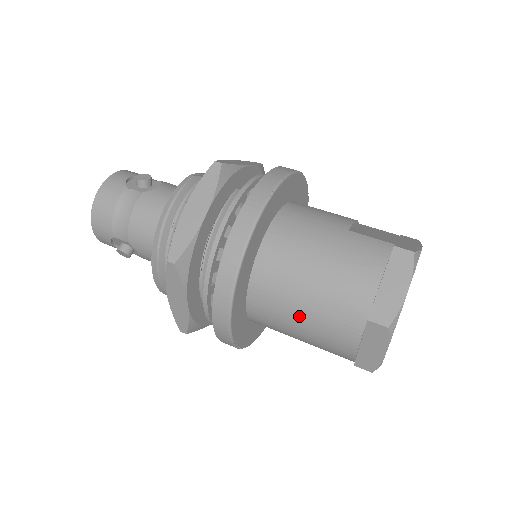
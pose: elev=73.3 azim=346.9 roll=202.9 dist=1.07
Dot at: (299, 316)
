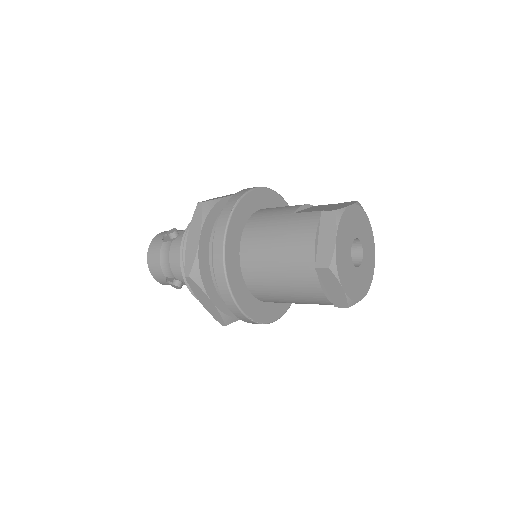
Dot at: (279, 284)
